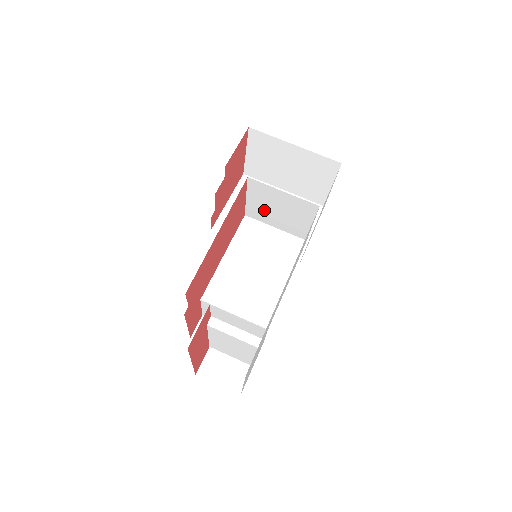
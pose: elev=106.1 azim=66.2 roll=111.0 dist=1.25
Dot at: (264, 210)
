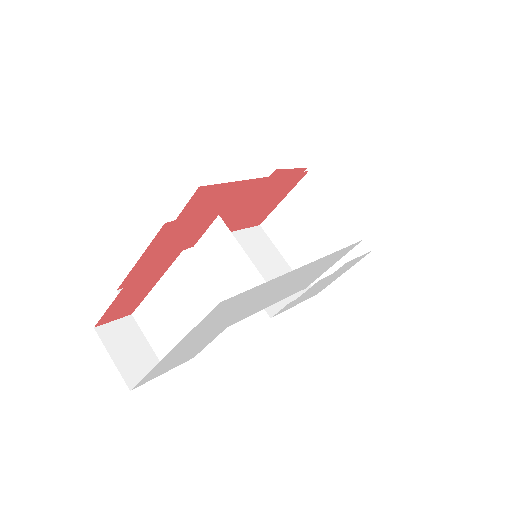
Dot at: (290, 225)
